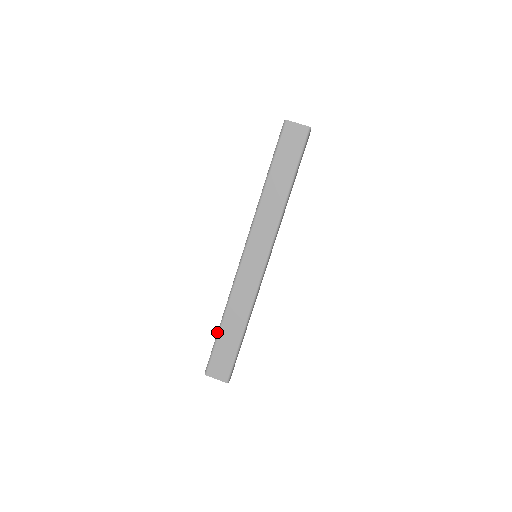
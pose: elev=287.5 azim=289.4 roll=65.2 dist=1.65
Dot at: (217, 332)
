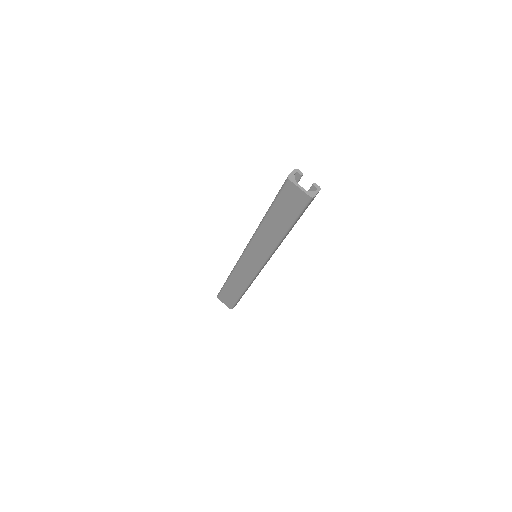
Dot at: (225, 282)
